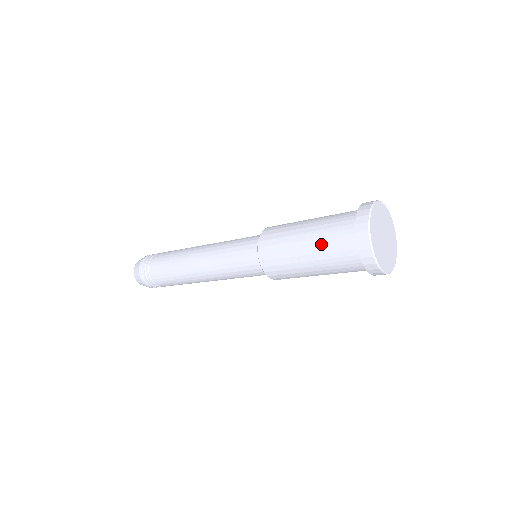
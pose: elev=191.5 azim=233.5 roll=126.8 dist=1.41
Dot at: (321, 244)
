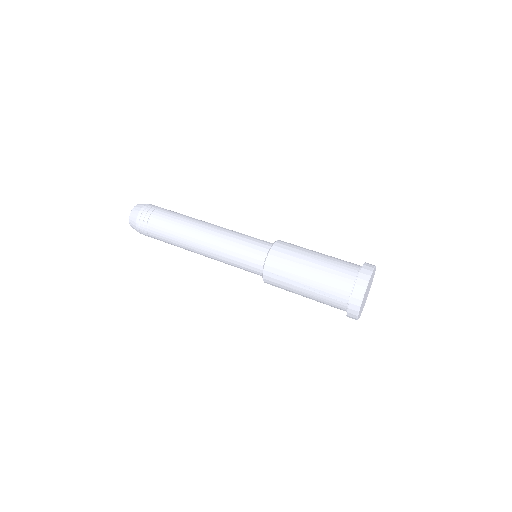
Dot at: (322, 283)
